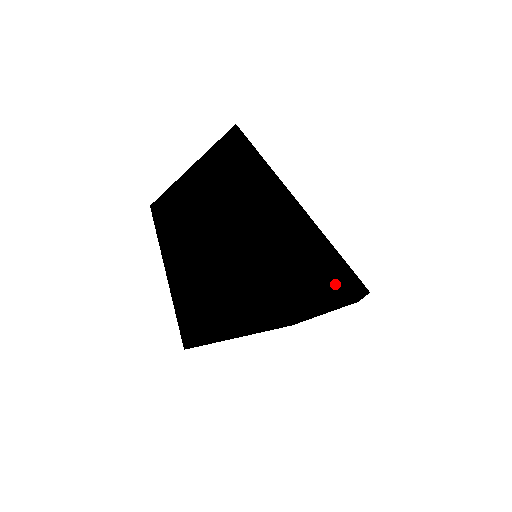
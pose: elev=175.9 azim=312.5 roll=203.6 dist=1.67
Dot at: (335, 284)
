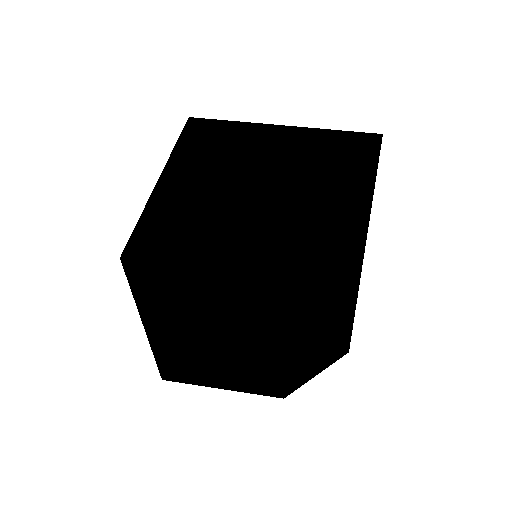
Dot at: (230, 384)
